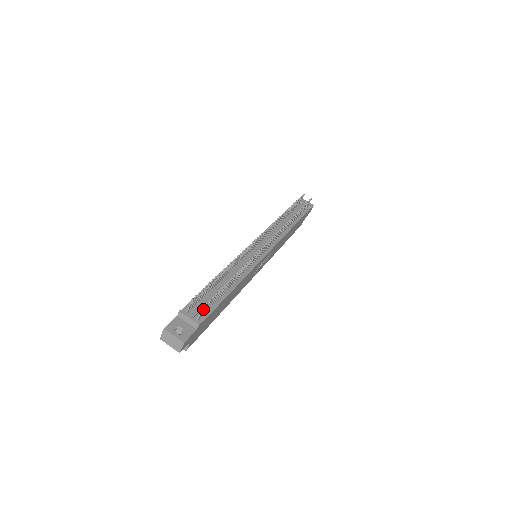
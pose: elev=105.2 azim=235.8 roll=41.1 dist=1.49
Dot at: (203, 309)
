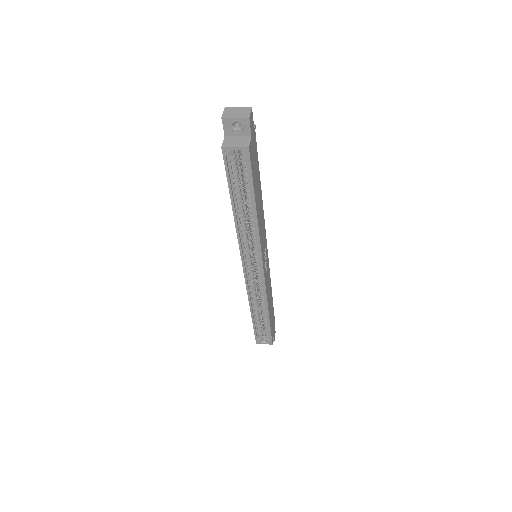
Dot at: occluded
